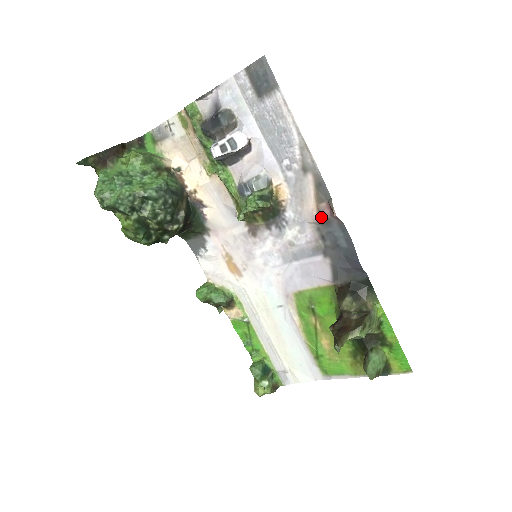
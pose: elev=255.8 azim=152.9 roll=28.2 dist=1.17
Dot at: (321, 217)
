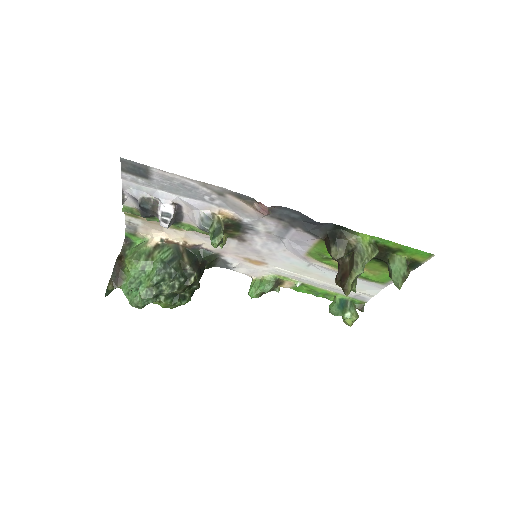
Dot at: (263, 212)
